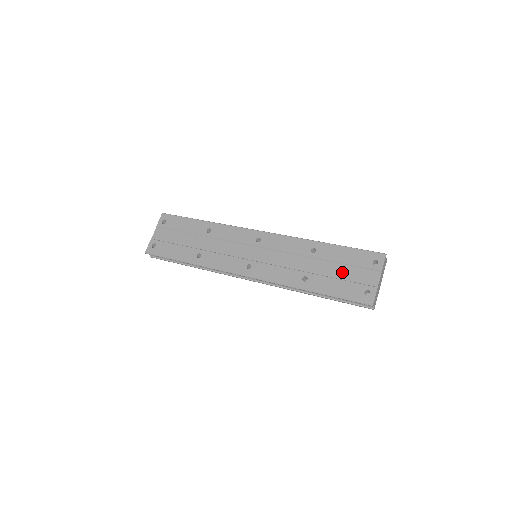
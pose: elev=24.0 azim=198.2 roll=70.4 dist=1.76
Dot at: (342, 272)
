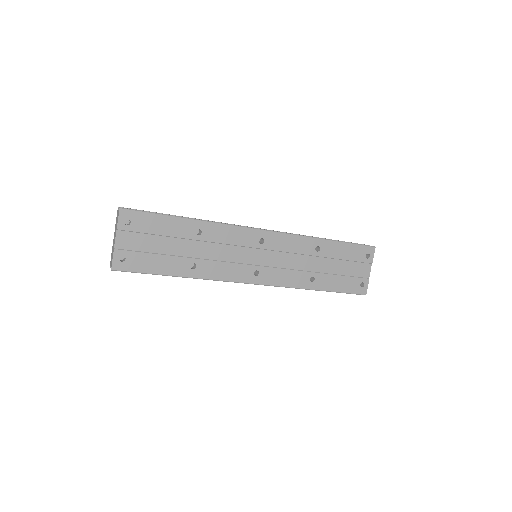
Dot at: (343, 268)
